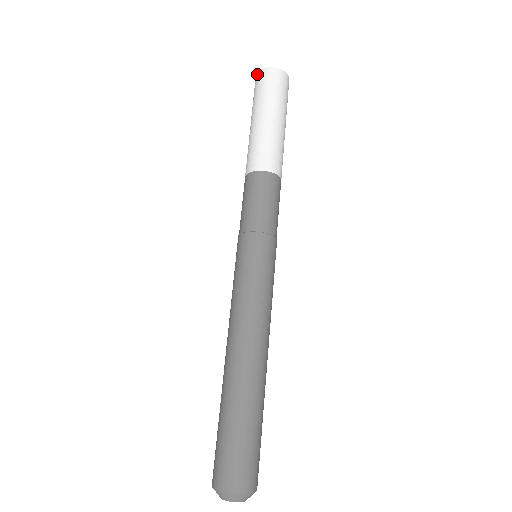
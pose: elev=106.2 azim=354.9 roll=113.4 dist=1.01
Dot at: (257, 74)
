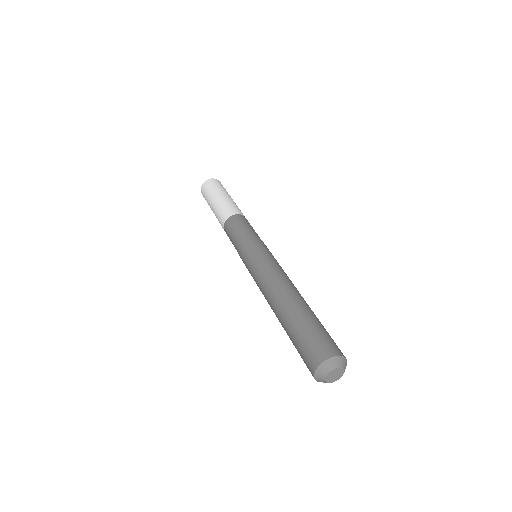
Dot at: (208, 180)
